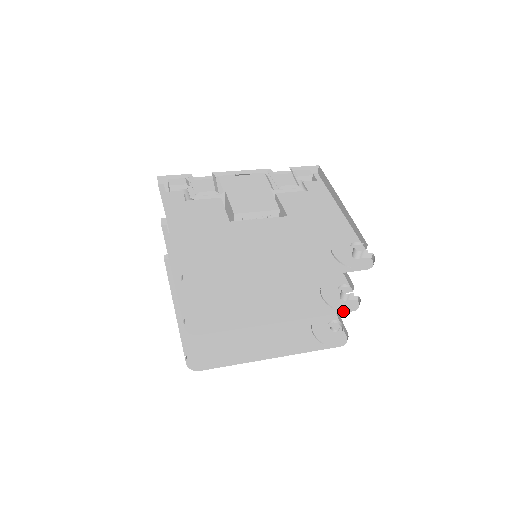
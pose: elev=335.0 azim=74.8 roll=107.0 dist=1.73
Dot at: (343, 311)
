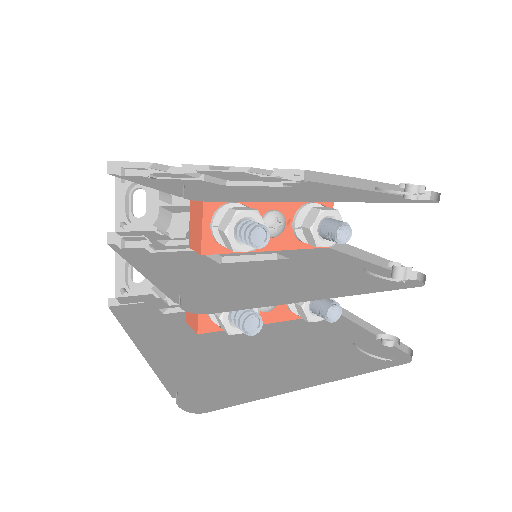
Dot at: (408, 287)
